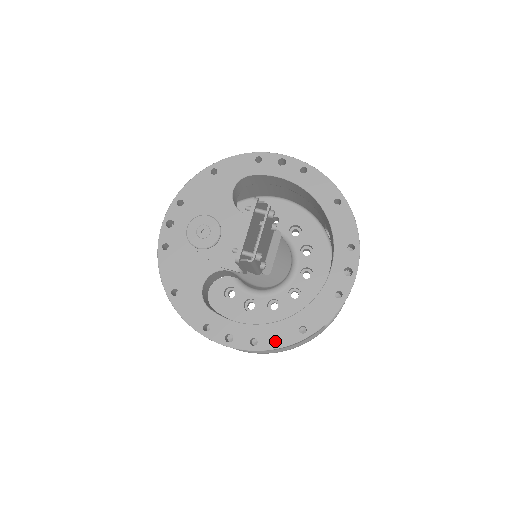
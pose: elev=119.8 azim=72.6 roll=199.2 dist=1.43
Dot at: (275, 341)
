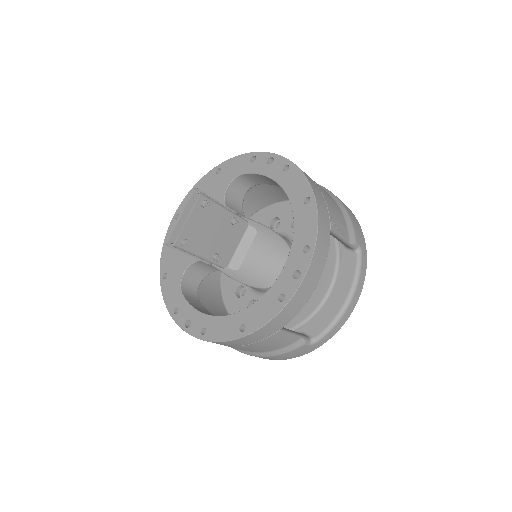
Dot at: (219, 334)
